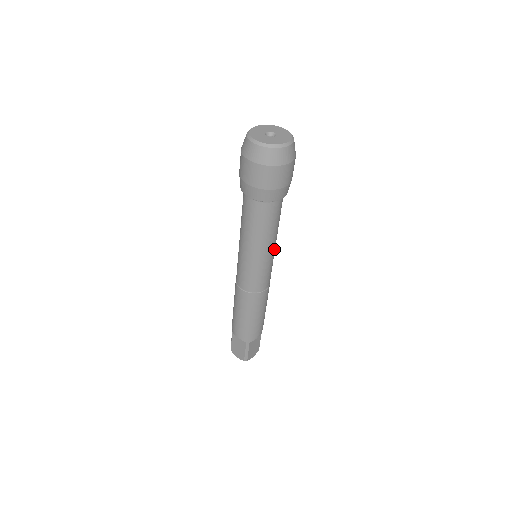
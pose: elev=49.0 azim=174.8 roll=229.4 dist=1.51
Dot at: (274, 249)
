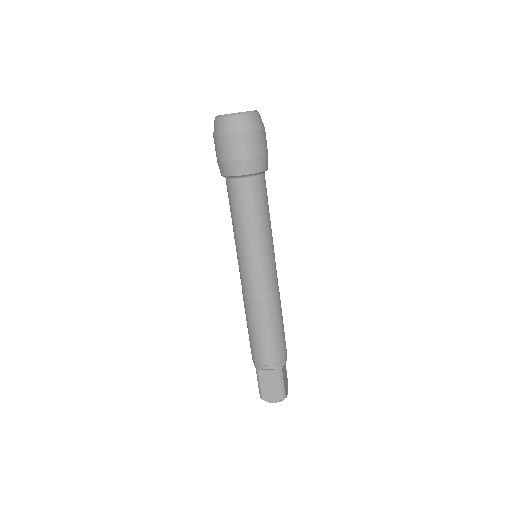
Dot at: (272, 237)
